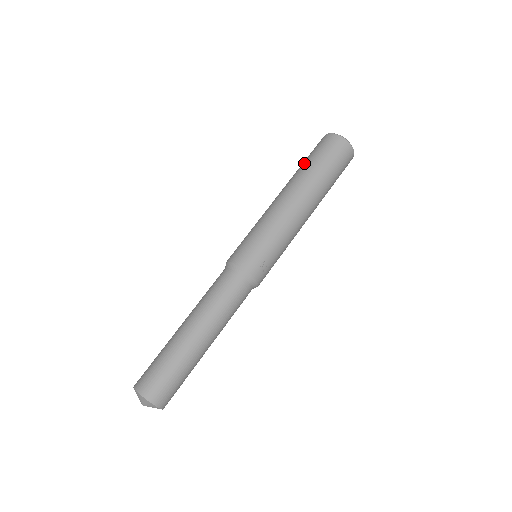
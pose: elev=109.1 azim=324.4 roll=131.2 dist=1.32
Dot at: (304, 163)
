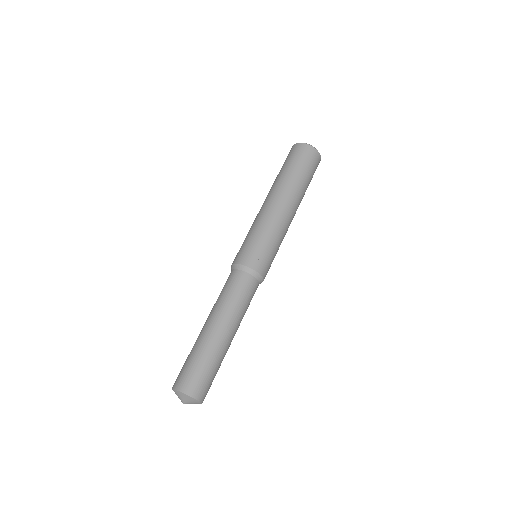
Dot at: (277, 175)
